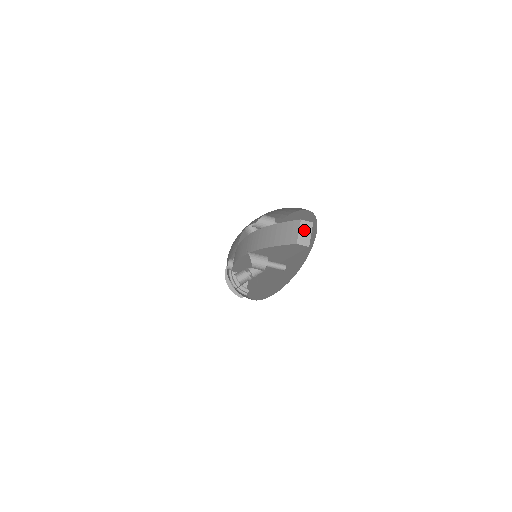
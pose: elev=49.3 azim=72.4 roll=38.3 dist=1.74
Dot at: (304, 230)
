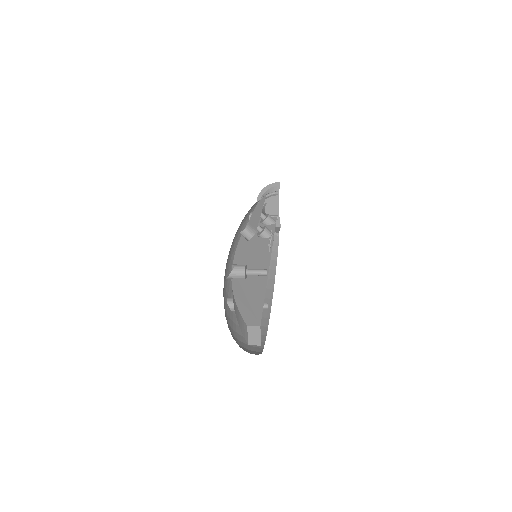
Dot at: (253, 334)
